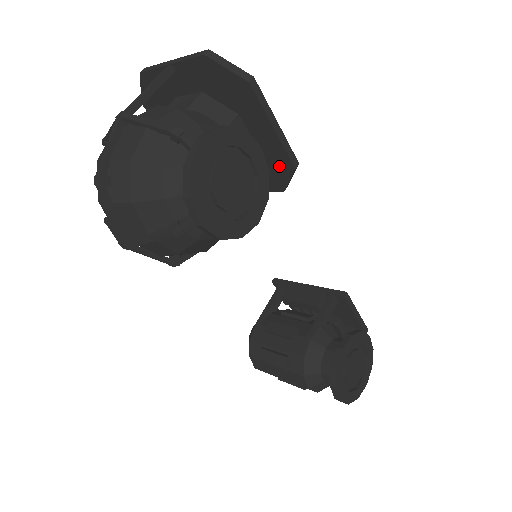
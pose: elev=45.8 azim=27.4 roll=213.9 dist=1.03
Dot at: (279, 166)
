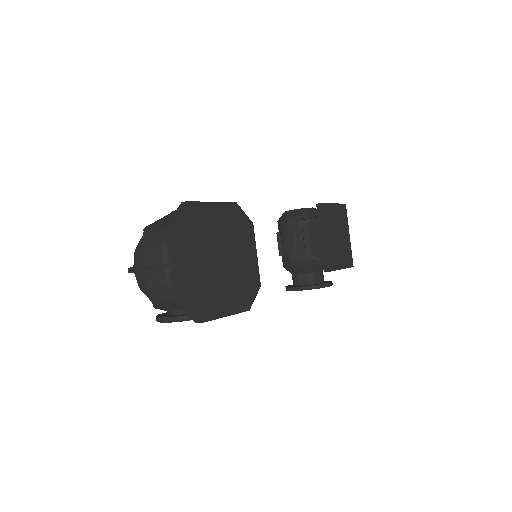
Dot at: occluded
